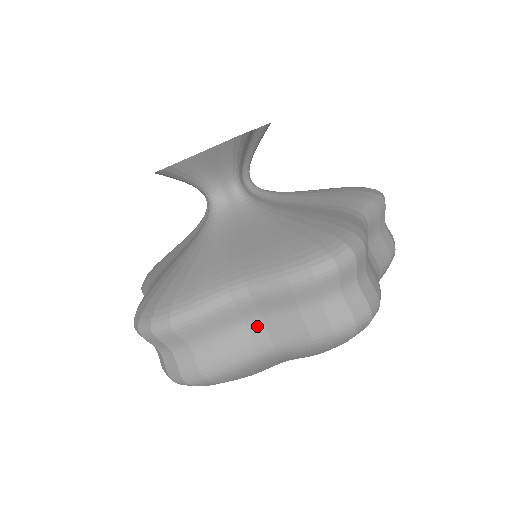
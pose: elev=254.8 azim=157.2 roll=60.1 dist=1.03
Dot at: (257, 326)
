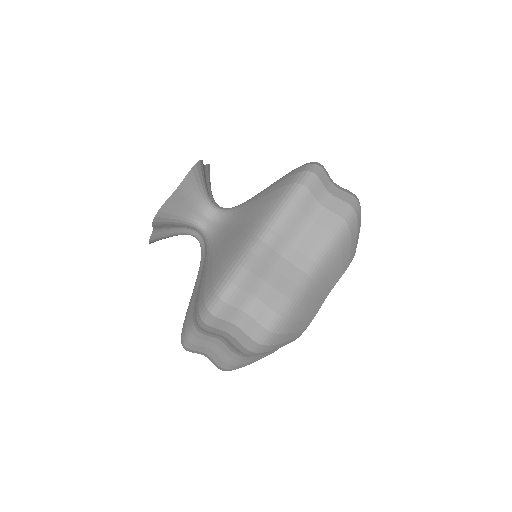
Dot at: (292, 254)
